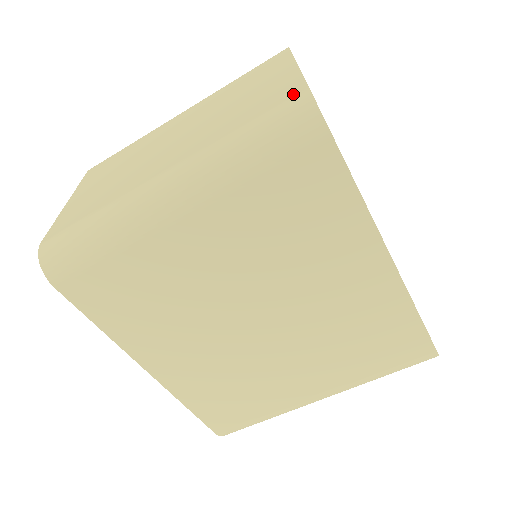
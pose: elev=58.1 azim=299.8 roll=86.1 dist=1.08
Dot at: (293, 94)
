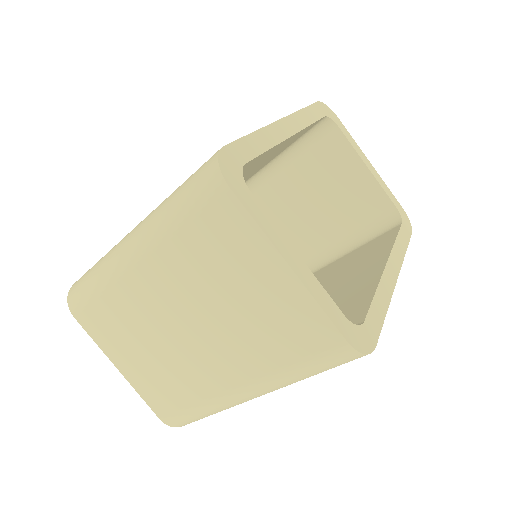
Dot at: (331, 343)
